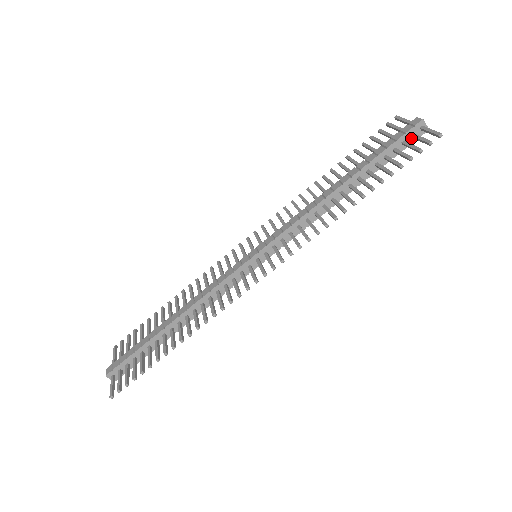
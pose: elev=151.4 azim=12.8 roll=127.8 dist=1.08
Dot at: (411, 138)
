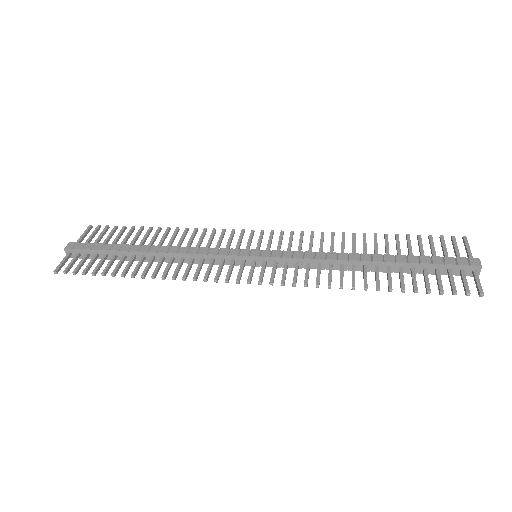
Dot at: (459, 271)
